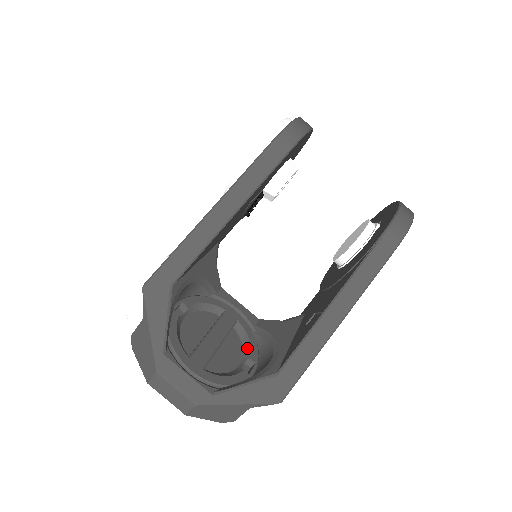
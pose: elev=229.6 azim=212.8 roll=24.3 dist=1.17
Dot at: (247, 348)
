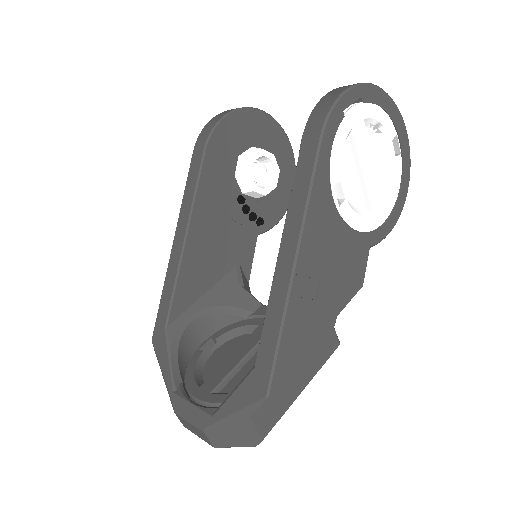
Dot at: occluded
